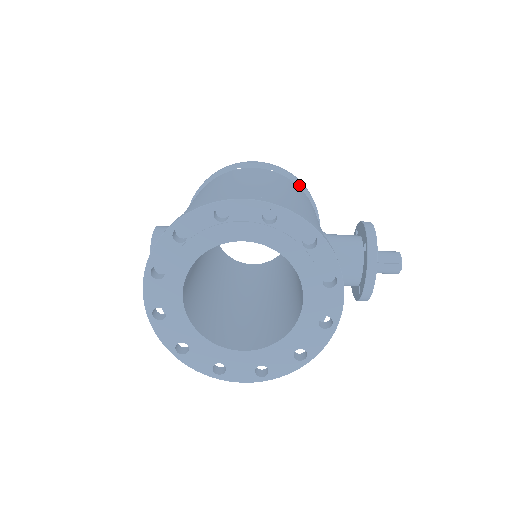
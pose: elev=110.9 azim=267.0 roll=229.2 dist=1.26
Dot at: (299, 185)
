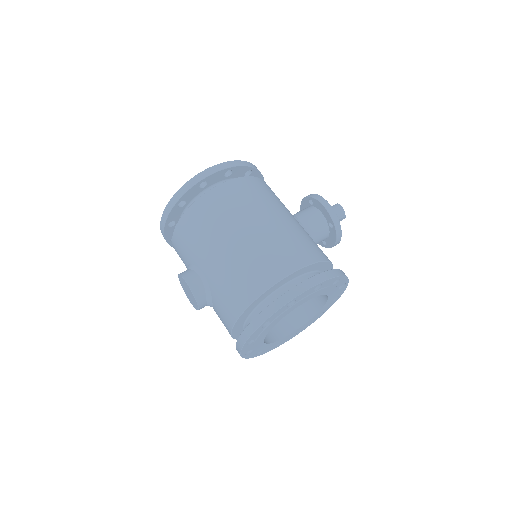
Dot at: (250, 169)
